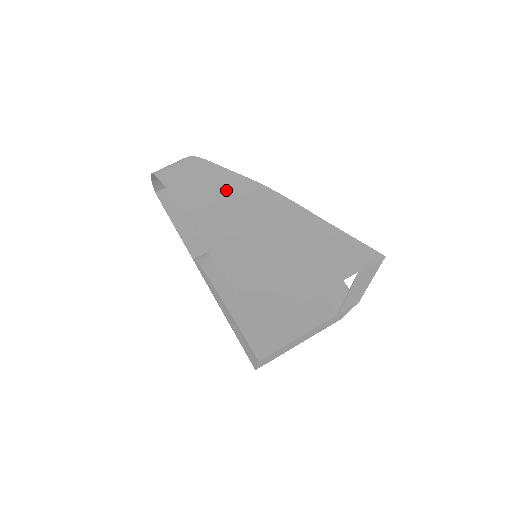
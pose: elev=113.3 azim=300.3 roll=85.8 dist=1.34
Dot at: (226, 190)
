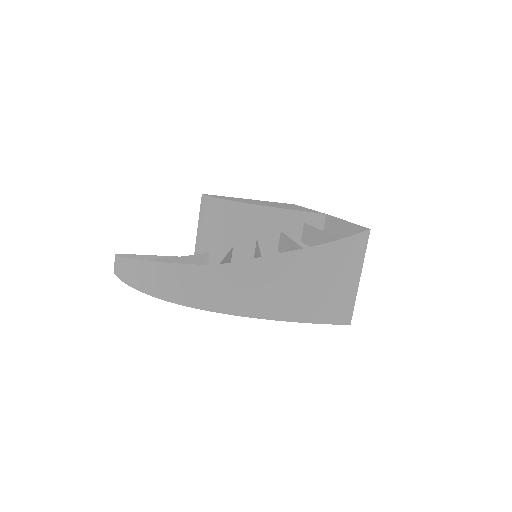
Dot at: (250, 280)
